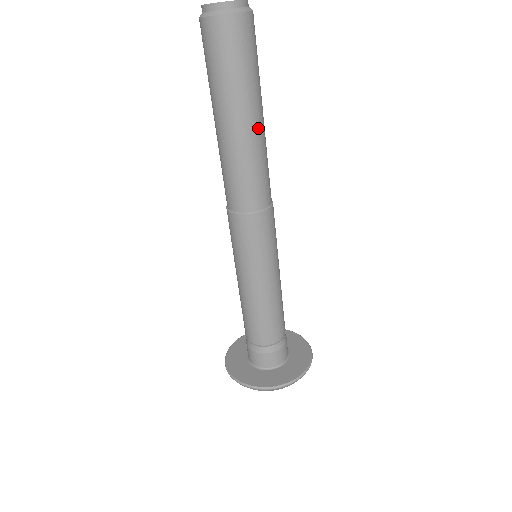
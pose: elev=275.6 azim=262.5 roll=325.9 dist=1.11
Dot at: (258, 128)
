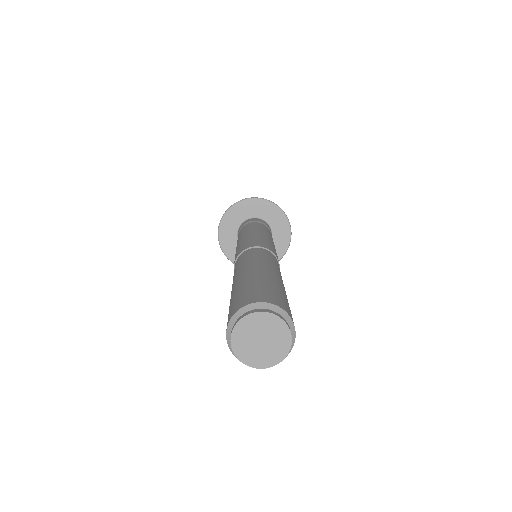
Dot at: occluded
